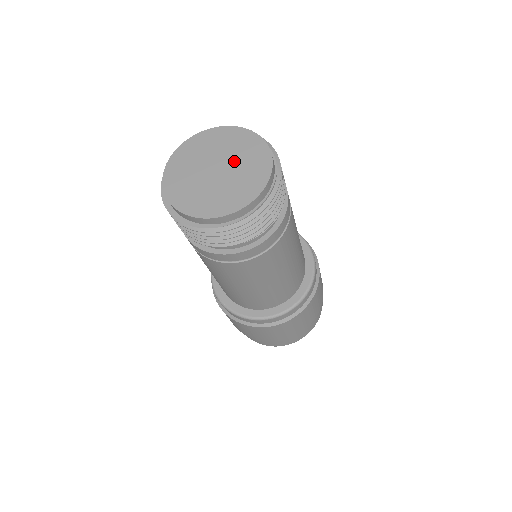
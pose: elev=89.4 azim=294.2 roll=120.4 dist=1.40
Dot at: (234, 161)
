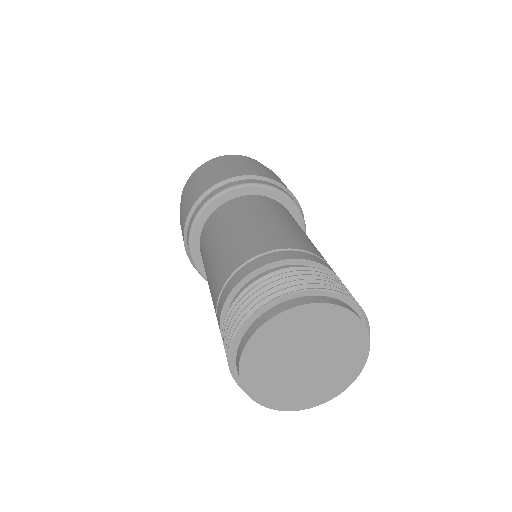
Dot at: (325, 366)
